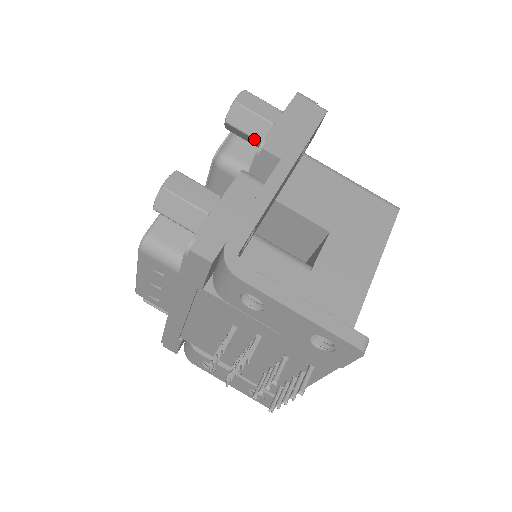
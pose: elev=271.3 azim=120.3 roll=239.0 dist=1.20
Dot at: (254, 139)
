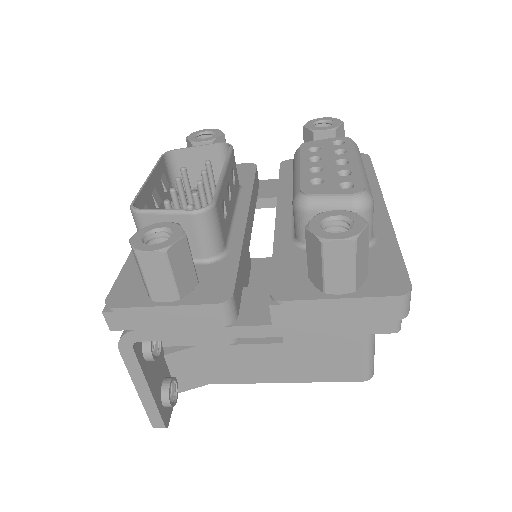
Dot at: (308, 266)
